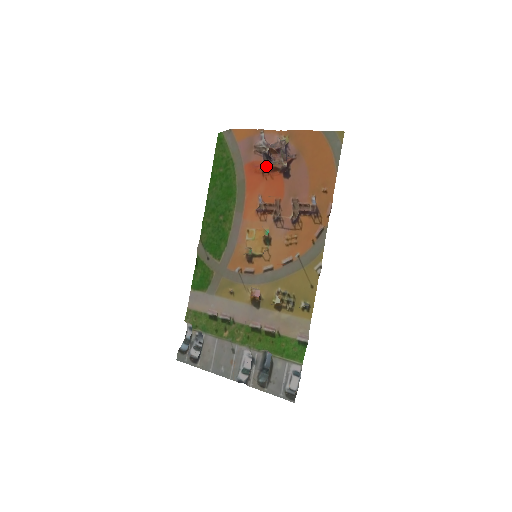
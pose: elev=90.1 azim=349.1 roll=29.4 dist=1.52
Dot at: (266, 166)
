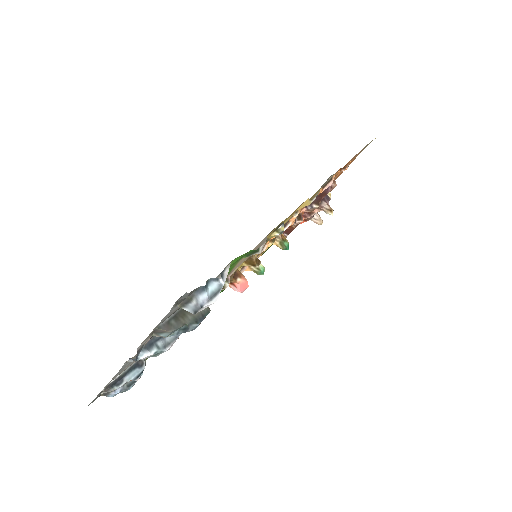
Dot at: occluded
